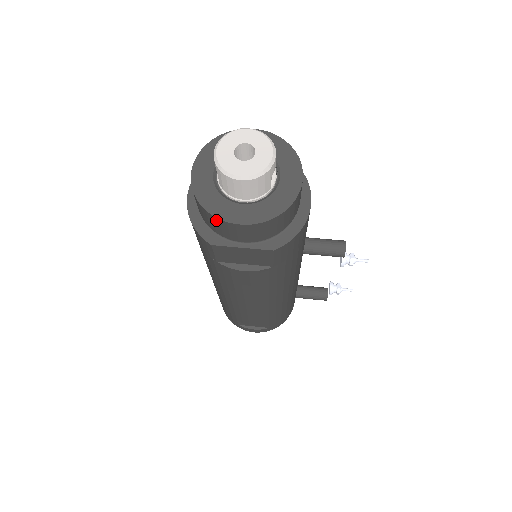
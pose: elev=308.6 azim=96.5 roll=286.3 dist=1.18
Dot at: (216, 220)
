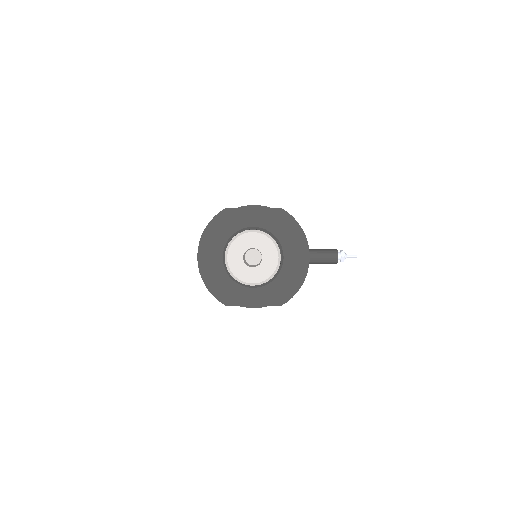
Dot at: (231, 302)
